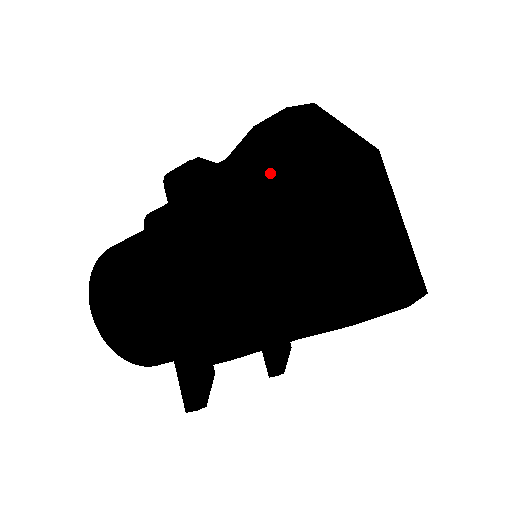
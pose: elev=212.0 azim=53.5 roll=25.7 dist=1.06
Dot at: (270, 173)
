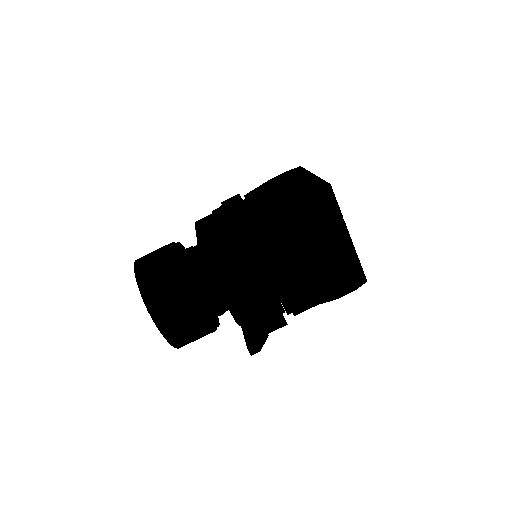
Dot at: (277, 183)
